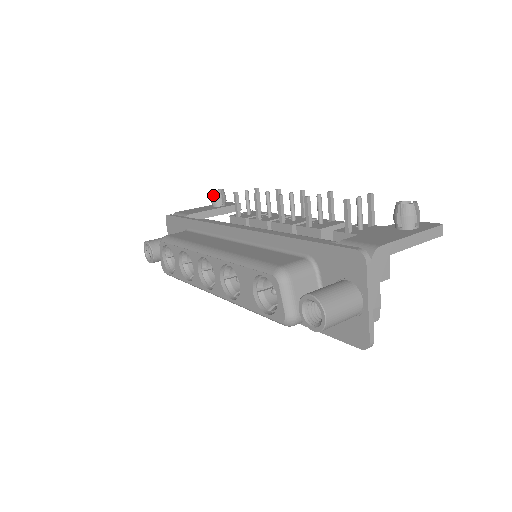
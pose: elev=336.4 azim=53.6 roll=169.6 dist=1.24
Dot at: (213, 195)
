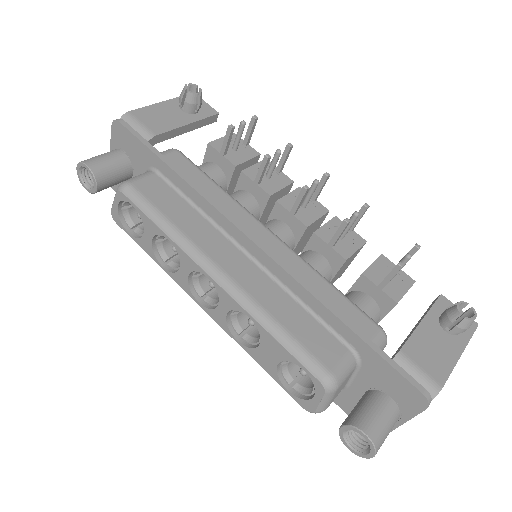
Dot at: (187, 97)
